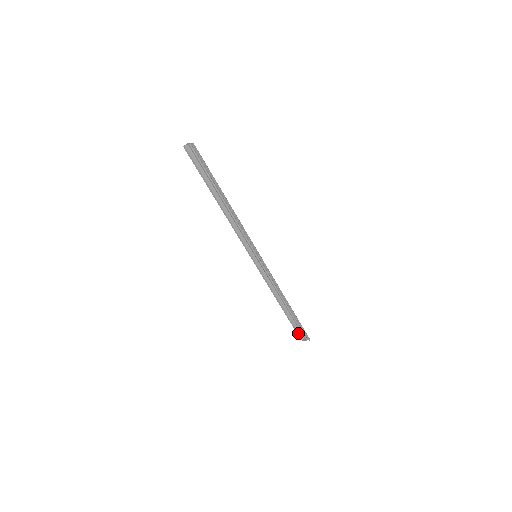
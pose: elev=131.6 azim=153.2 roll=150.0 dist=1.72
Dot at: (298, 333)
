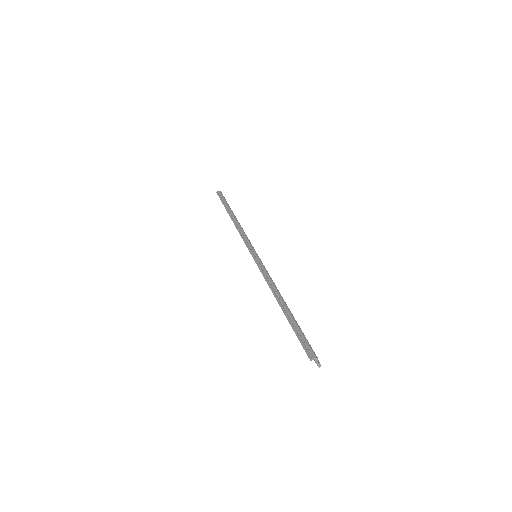
Dot at: (220, 197)
